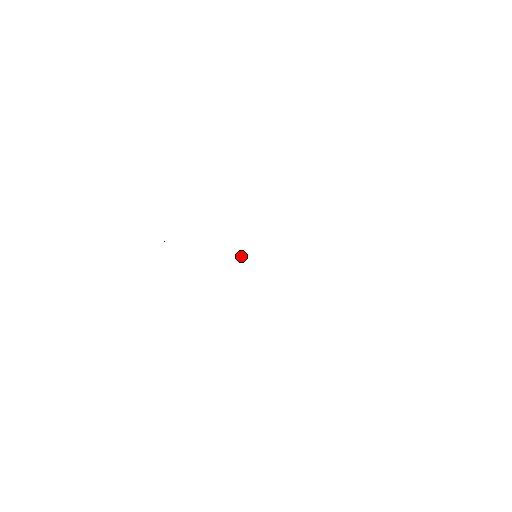
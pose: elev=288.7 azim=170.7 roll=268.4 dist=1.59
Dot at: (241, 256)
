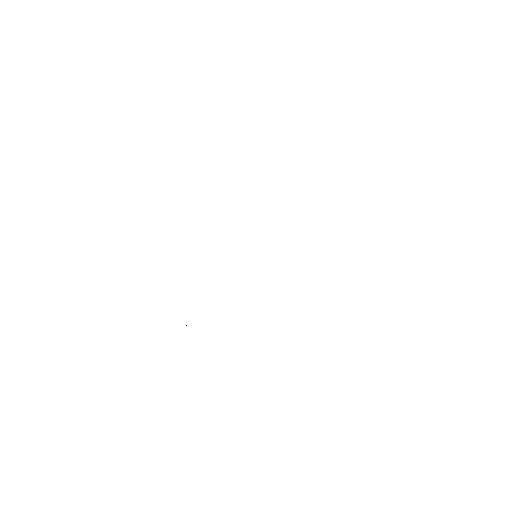
Dot at: occluded
